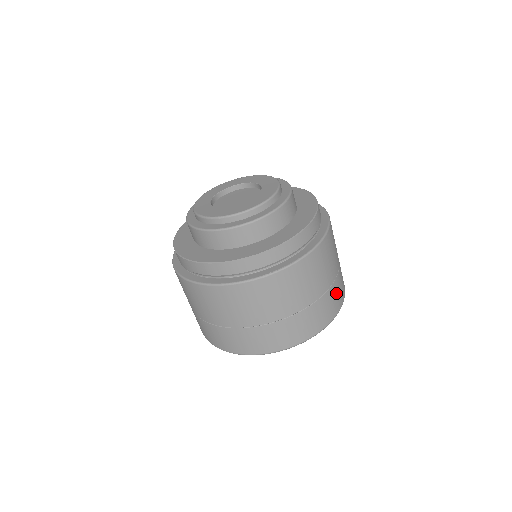
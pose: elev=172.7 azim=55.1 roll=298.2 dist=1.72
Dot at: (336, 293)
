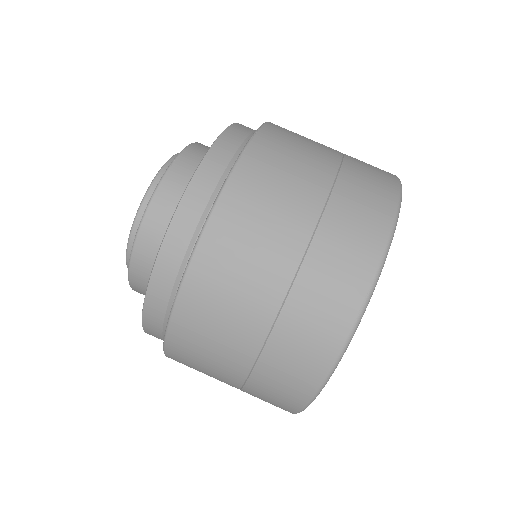
Dot at: (342, 240)
